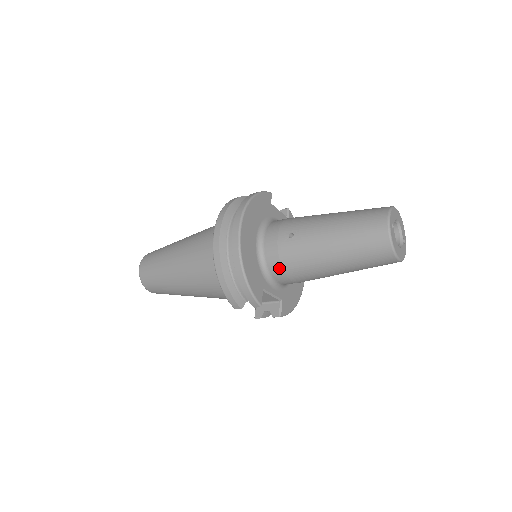
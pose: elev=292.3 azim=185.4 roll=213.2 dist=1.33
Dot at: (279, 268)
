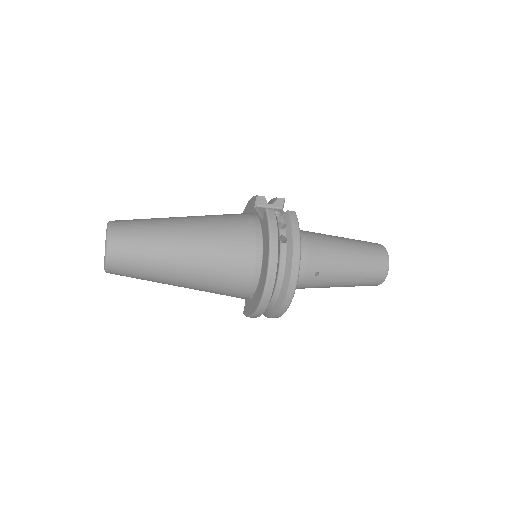
Dot at: occluded
